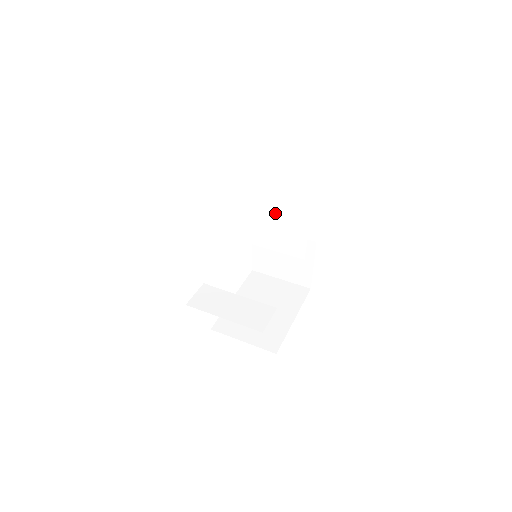
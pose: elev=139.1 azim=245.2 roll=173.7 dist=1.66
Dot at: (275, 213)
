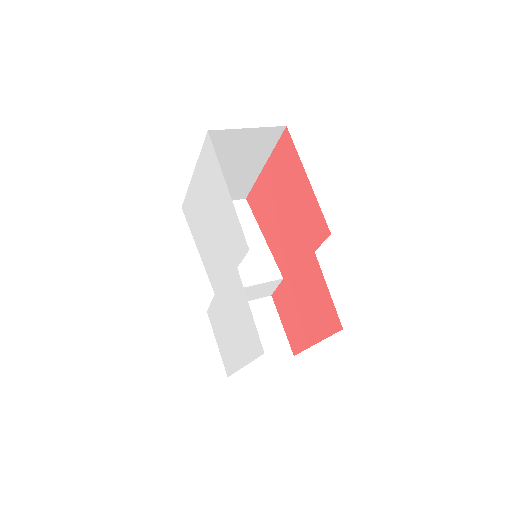
Dot at: occluded
